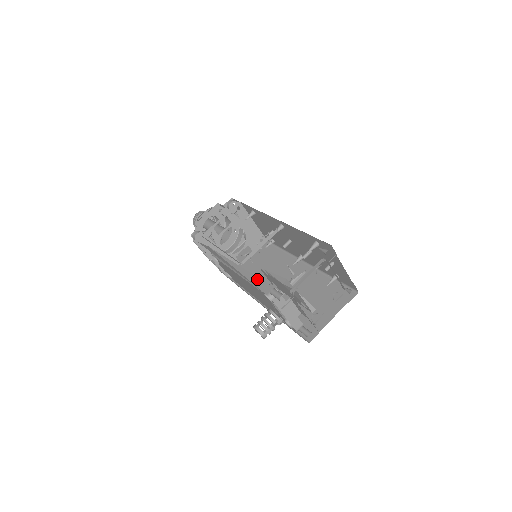
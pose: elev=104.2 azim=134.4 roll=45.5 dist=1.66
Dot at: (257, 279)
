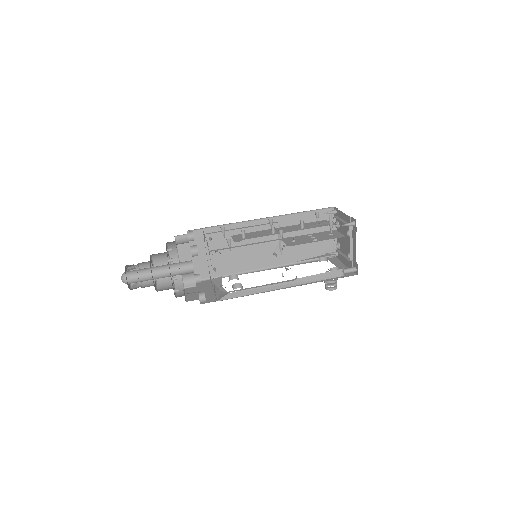
Dot at: (320, 275)
